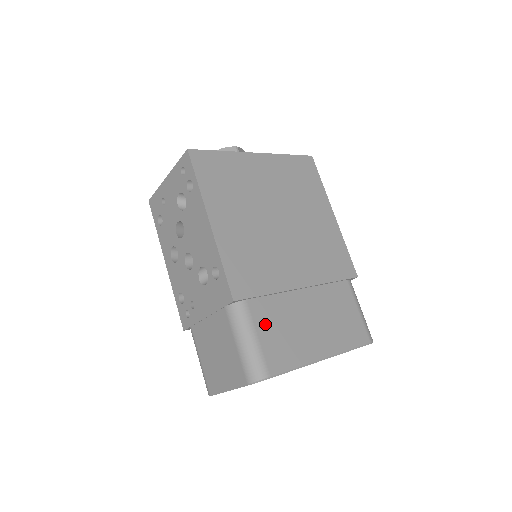
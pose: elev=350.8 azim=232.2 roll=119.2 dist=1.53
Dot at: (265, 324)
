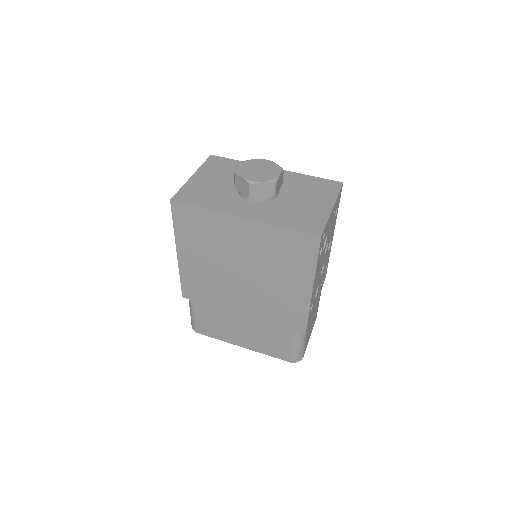
Dot at: (203, 314)
